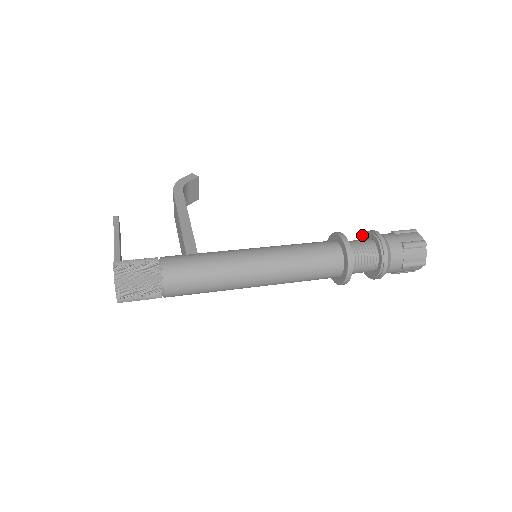
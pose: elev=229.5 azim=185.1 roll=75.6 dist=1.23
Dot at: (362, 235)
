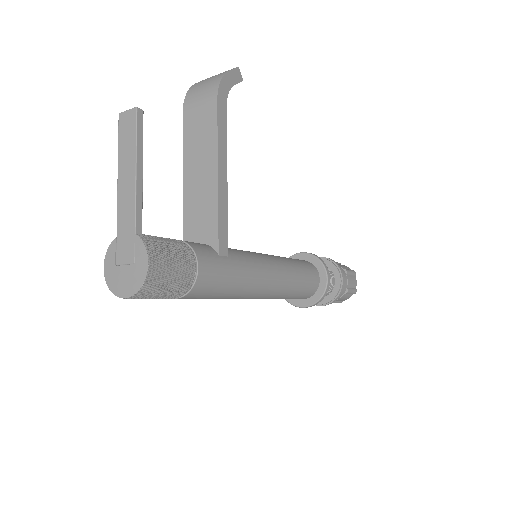
Dot at: (326, 259)
